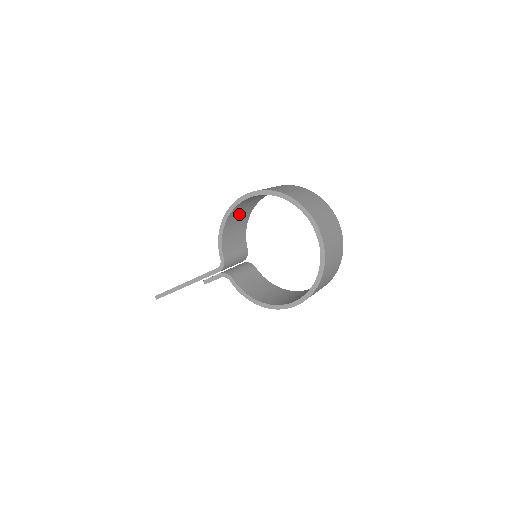
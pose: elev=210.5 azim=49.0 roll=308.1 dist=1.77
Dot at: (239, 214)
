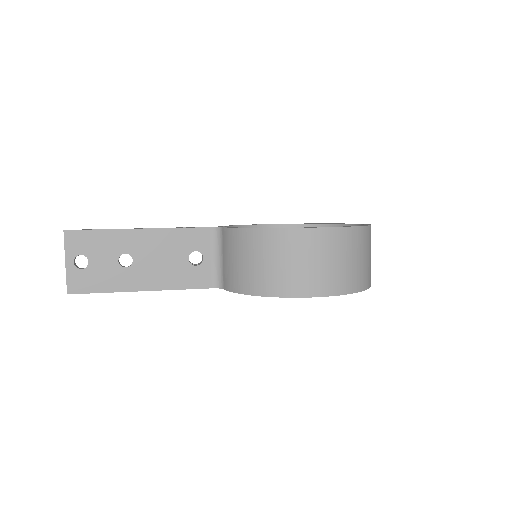
Dot at: (272, 265)
